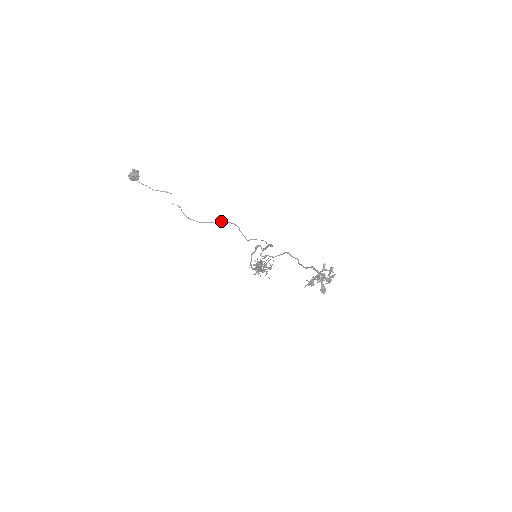
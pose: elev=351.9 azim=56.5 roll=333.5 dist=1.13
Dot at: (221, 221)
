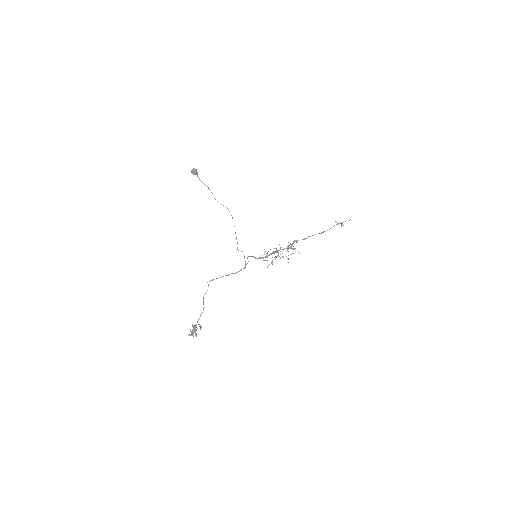
Dot at: occluded
